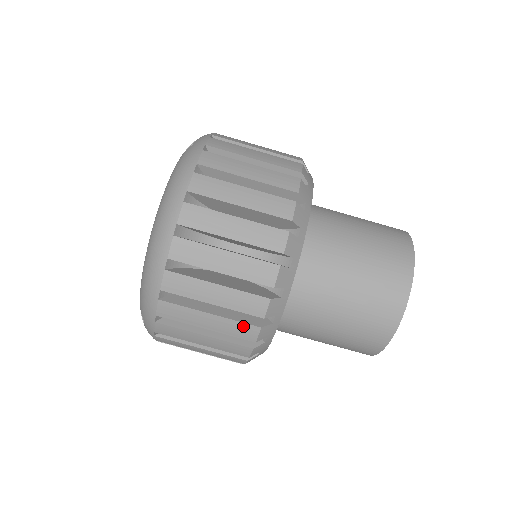
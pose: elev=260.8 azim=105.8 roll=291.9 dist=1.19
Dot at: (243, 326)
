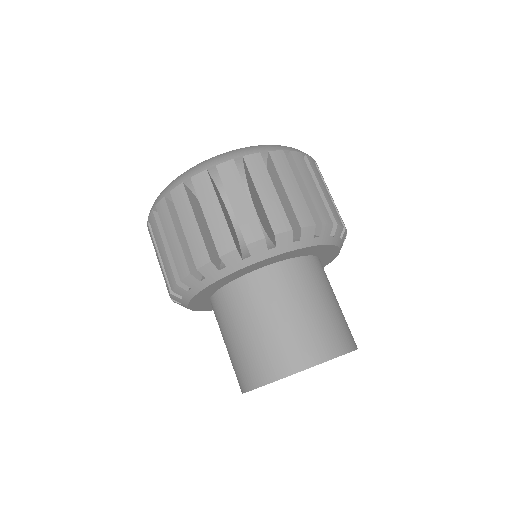
Dot at: (184, 262)
